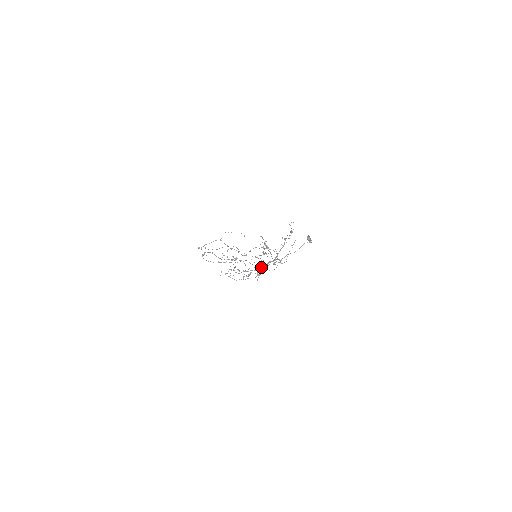
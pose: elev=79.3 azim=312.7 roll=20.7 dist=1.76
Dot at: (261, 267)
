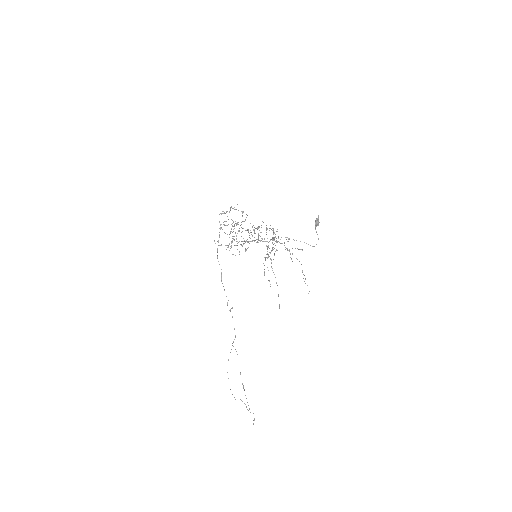
Dot at: (255, 240)
